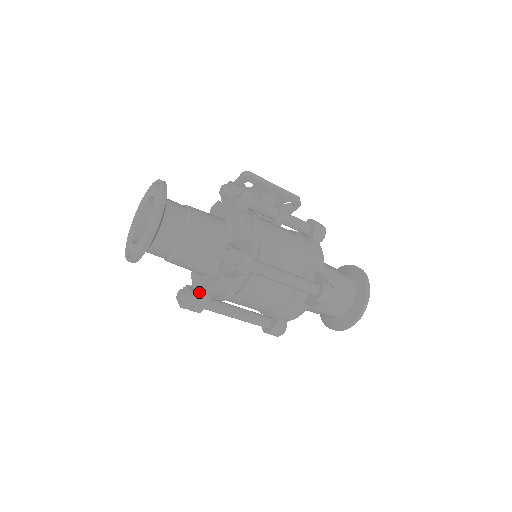
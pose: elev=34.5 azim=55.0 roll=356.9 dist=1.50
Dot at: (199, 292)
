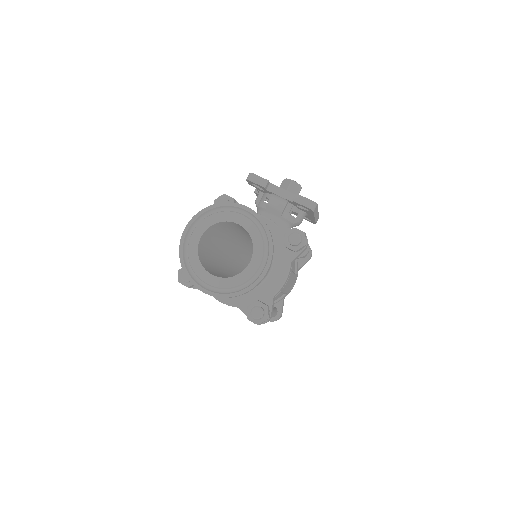
Dot at: occluded
